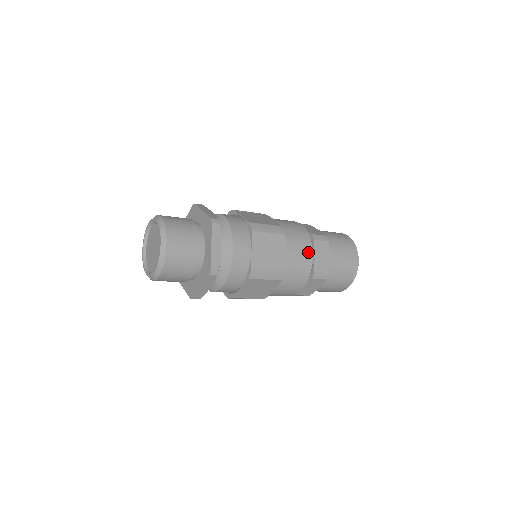
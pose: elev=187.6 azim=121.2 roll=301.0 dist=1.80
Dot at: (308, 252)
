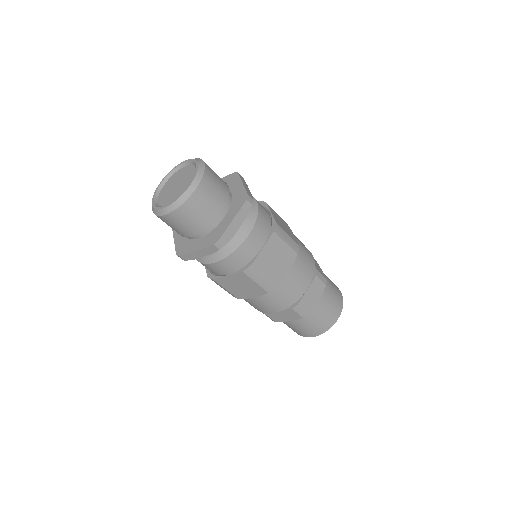
Dot at: (308, 250)
